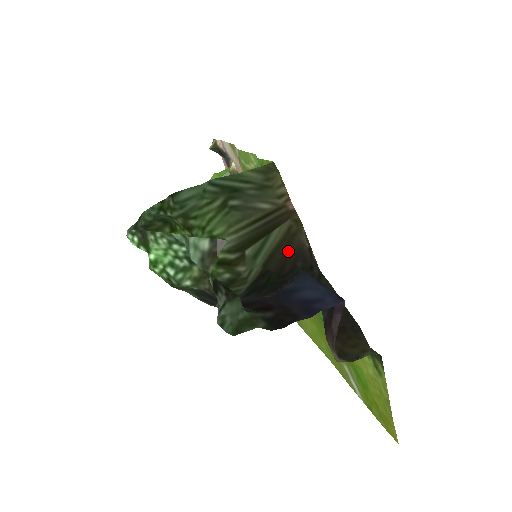
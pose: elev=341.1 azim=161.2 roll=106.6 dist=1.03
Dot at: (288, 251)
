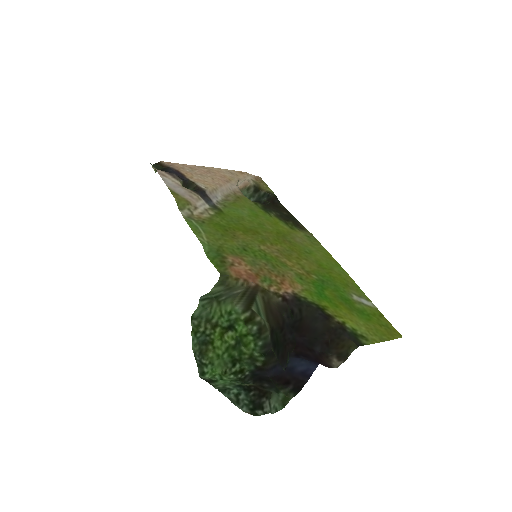
Dot at: (273, 313)
